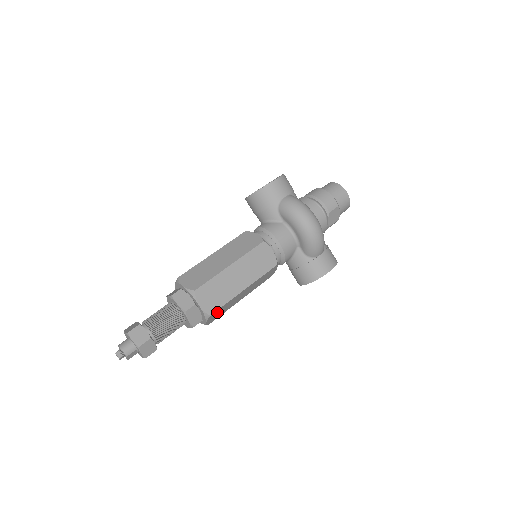
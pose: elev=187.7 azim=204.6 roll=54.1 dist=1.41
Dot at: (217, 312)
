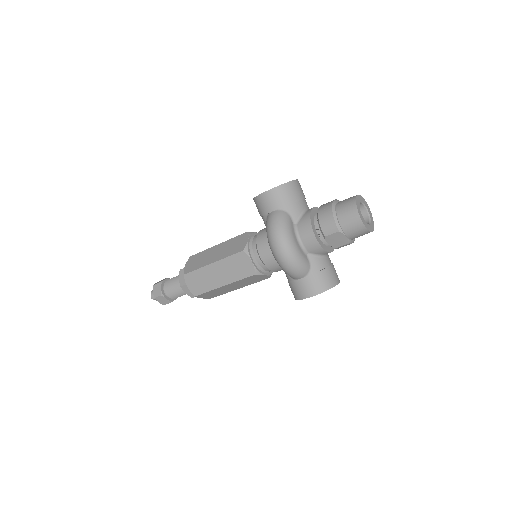
Dot at: (206, 294)
